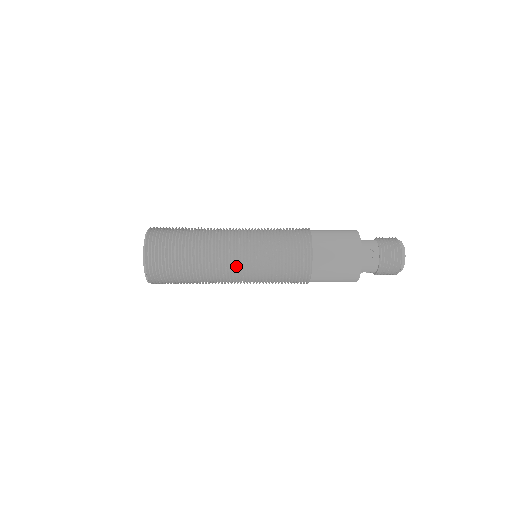
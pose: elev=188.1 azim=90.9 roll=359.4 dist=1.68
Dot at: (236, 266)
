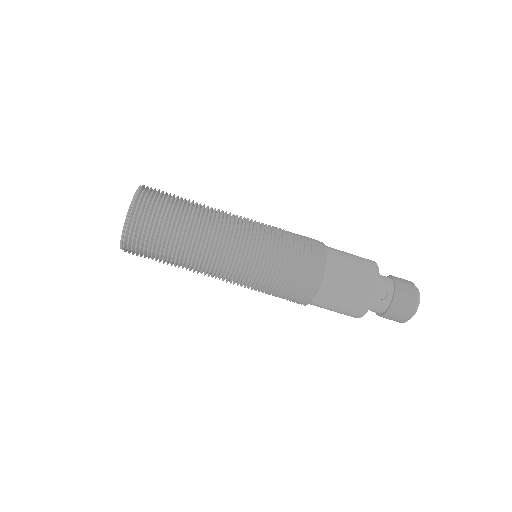
Dot at: (245, 220)
